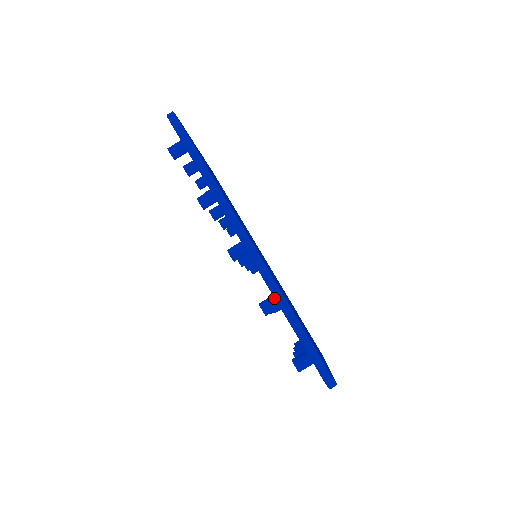
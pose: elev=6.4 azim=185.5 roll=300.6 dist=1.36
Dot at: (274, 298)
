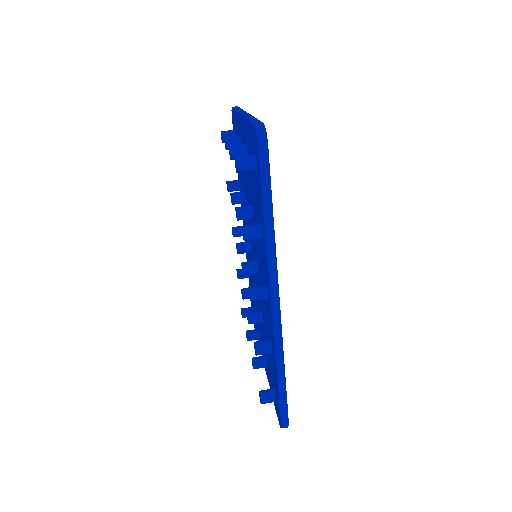
Dot at: (271, 347)
